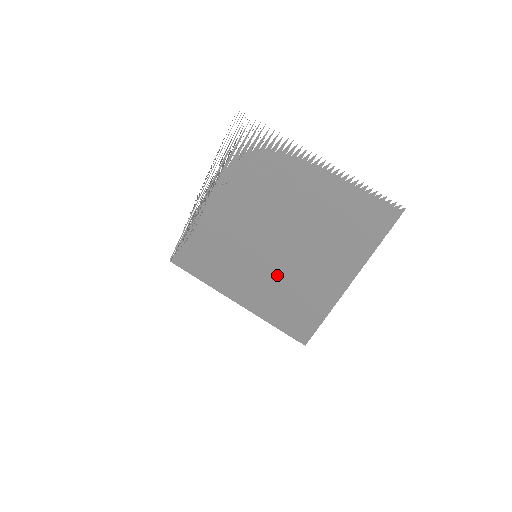
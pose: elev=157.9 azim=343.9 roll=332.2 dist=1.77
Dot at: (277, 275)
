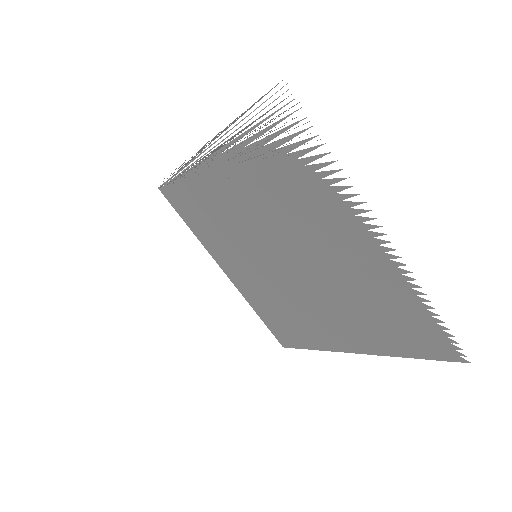
Dot at: (274, 287)
